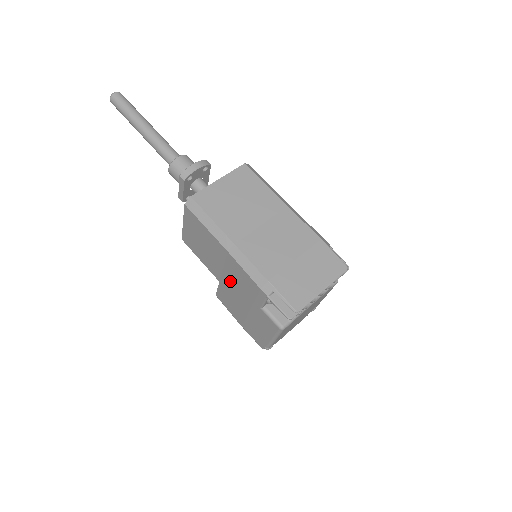
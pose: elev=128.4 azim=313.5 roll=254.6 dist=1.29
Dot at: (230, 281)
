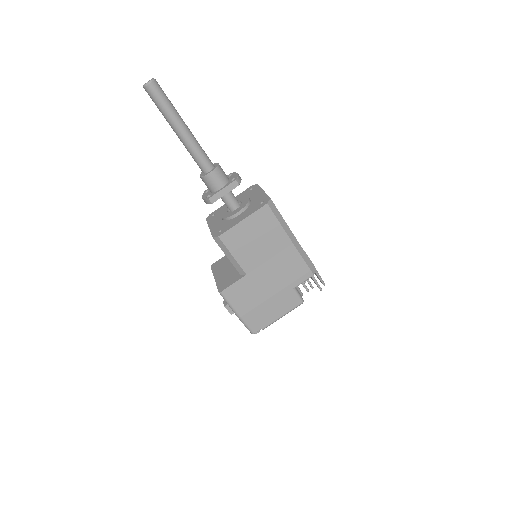
Dot at: (269, 271)
